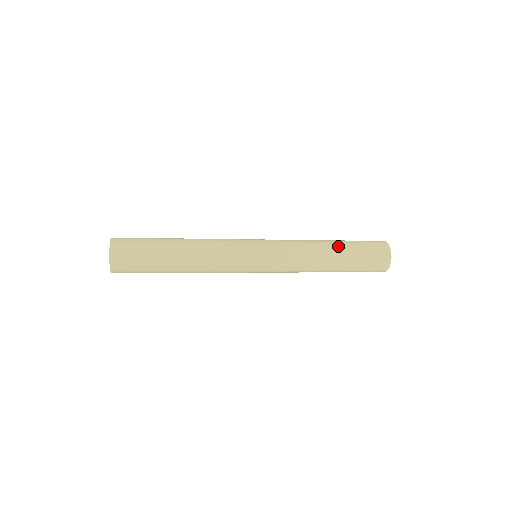
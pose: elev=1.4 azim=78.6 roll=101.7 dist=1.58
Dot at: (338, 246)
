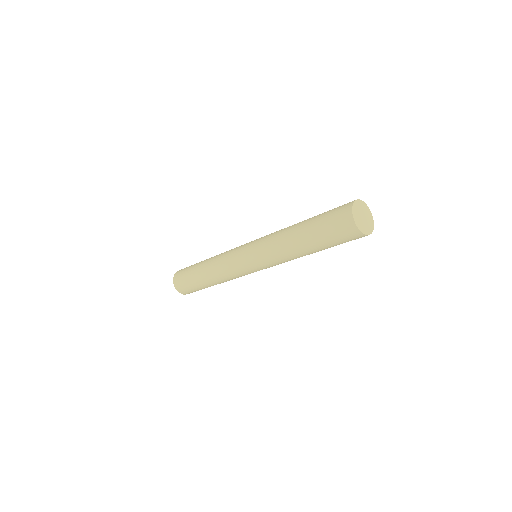
Dot at: (302, 225)
